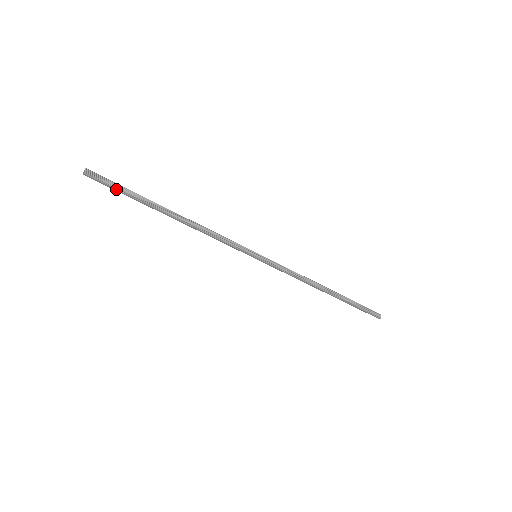
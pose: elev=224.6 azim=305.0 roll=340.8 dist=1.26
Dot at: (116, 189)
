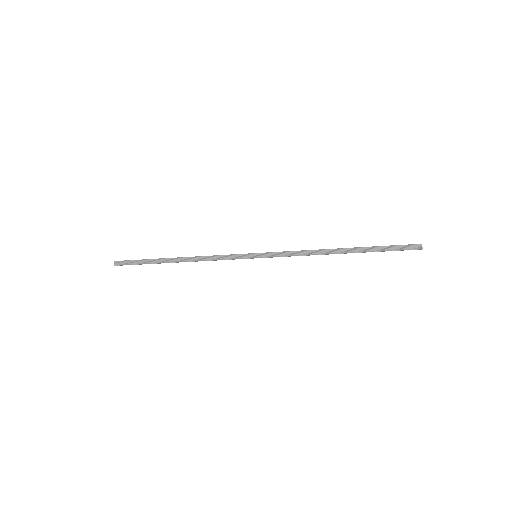
Dot at: occluded
